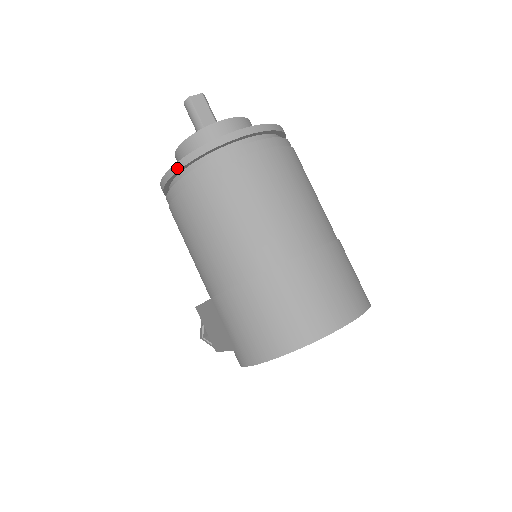
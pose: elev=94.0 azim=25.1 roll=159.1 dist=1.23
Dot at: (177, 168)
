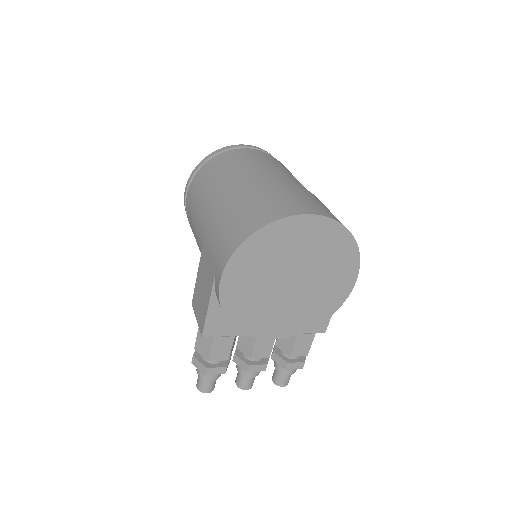
Dot at: (197, 167)
